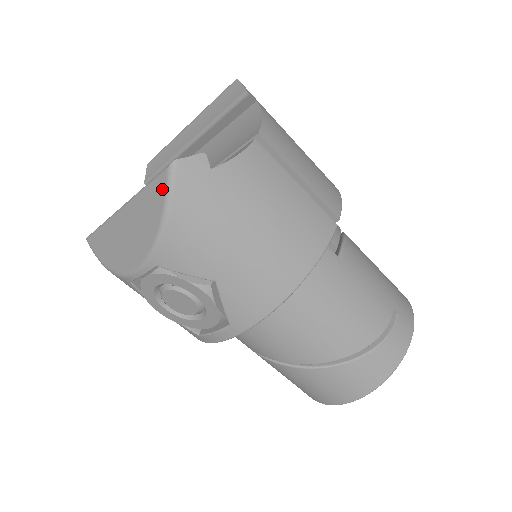
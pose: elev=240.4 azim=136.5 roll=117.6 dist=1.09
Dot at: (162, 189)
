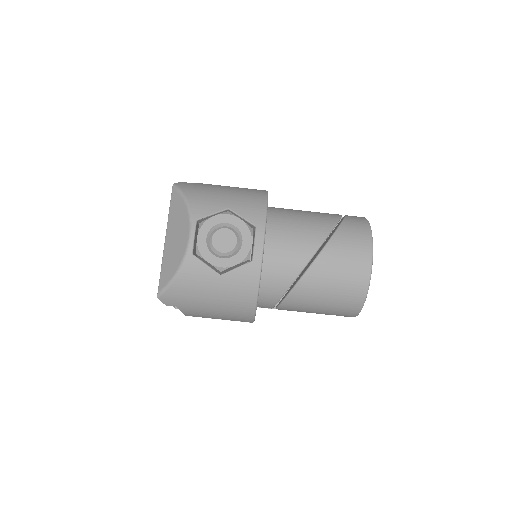
Dot at: (176, 195)
